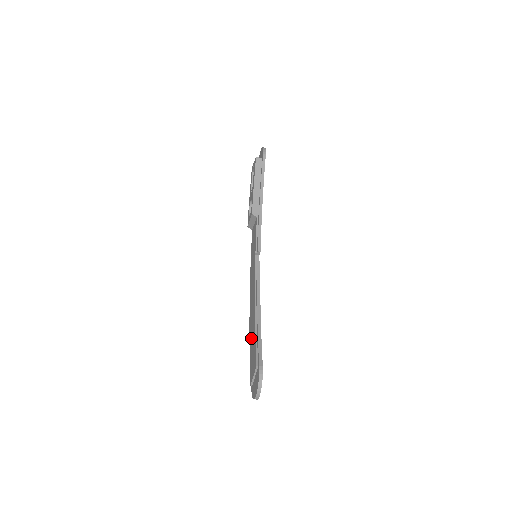
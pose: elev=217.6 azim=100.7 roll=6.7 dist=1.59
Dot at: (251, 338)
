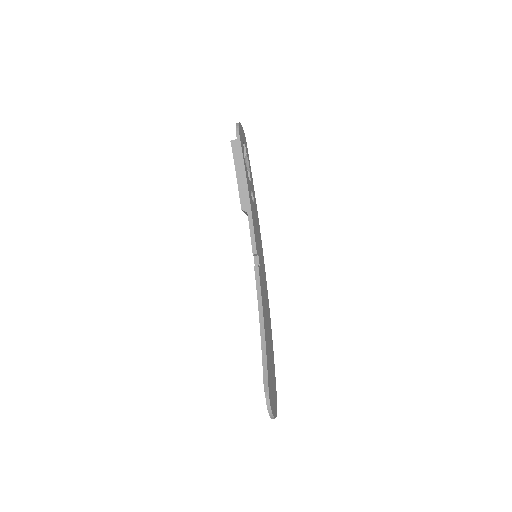
Dot at: occluded
